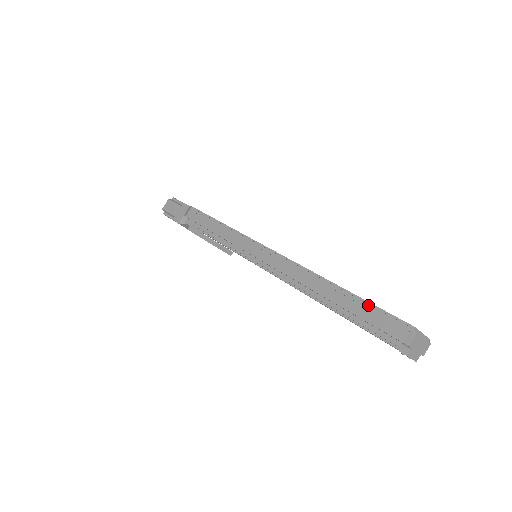
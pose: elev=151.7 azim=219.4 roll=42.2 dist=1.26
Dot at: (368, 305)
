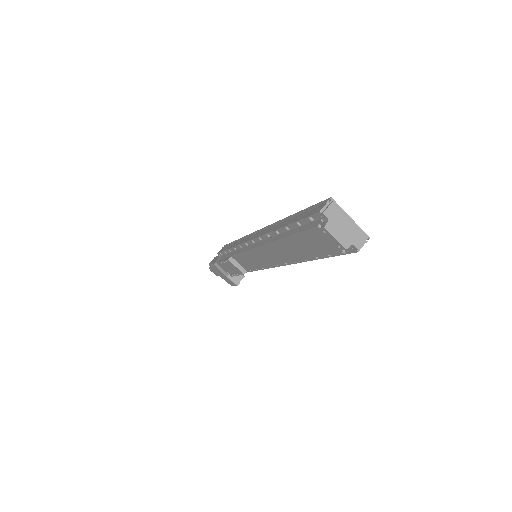
Dot at: (305, 211)
